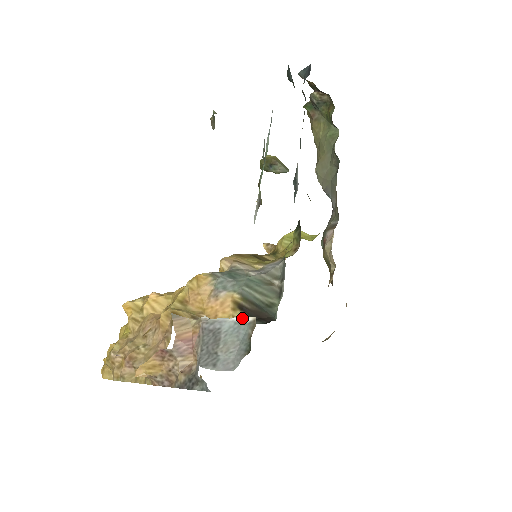
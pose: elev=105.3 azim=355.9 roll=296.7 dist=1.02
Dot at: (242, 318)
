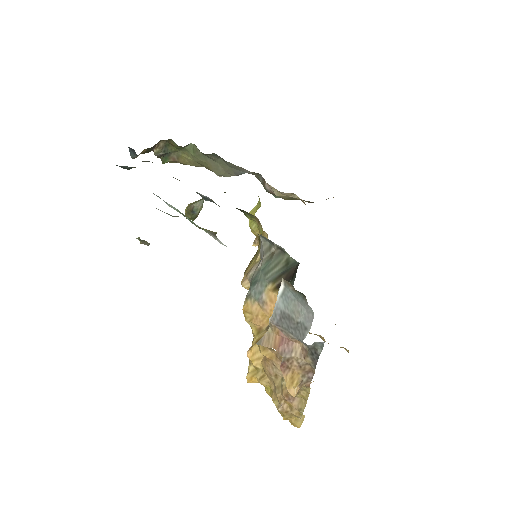
Dot at: (280, 290)
